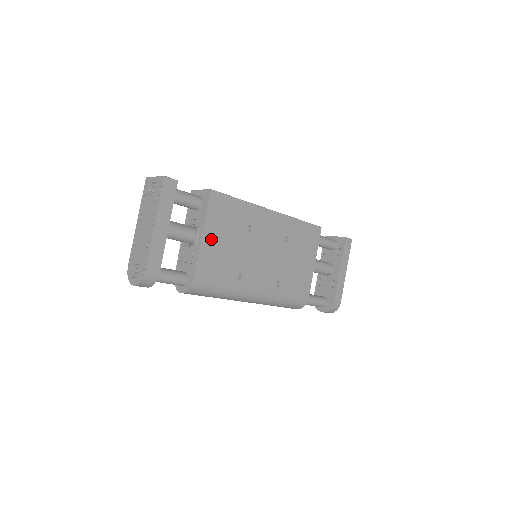
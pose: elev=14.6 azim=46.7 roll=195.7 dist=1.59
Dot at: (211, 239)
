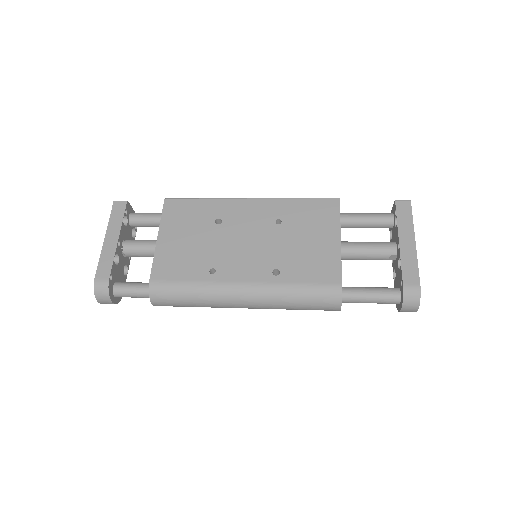
Dot at: (168, 240)
